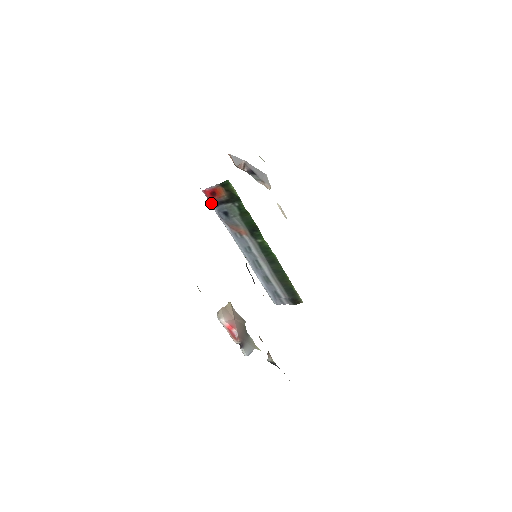
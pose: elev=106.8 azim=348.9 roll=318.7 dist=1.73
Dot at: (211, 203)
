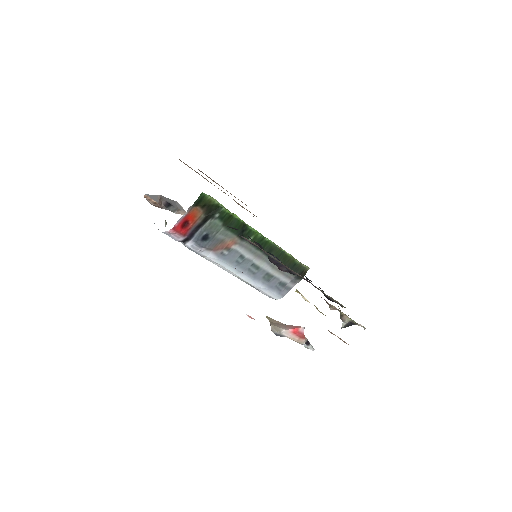
Dot at: (182, 240)
